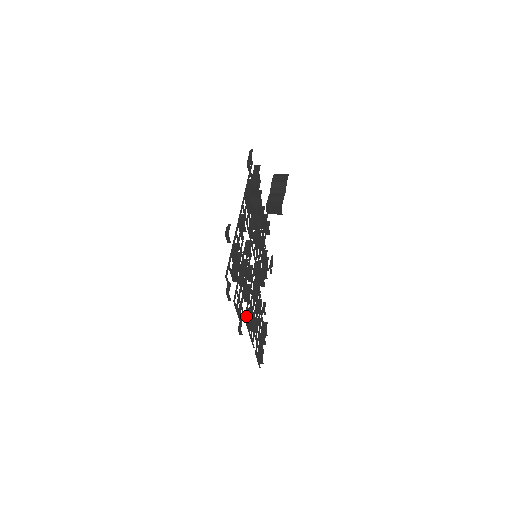
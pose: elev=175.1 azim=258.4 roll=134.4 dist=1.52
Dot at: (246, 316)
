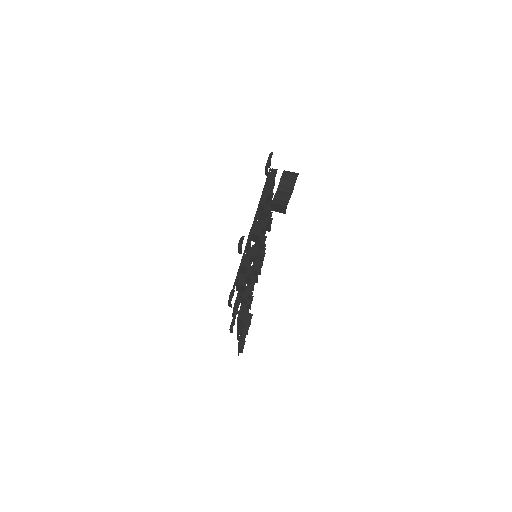
Dot at: (239, 316)
